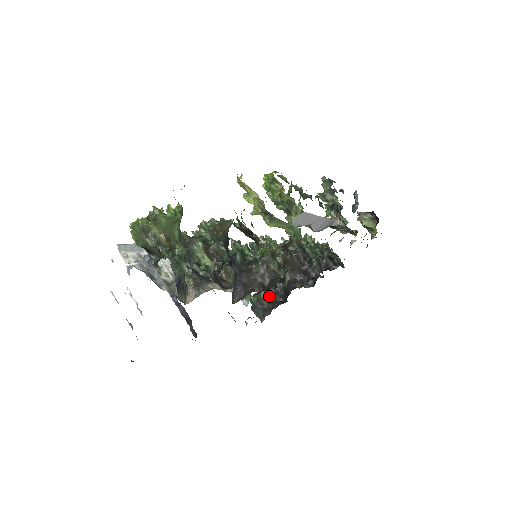
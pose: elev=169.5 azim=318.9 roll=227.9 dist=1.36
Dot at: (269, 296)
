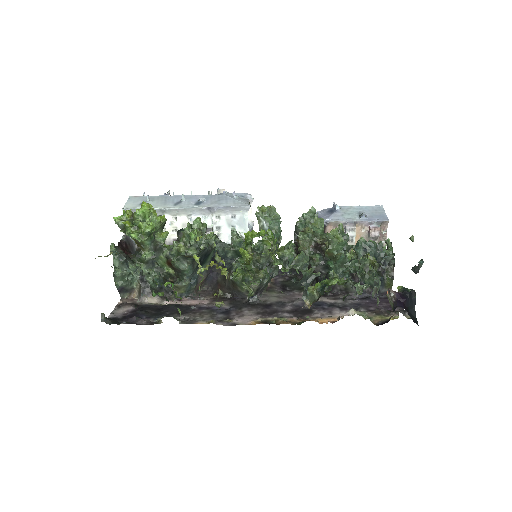
Dot at: occluded
